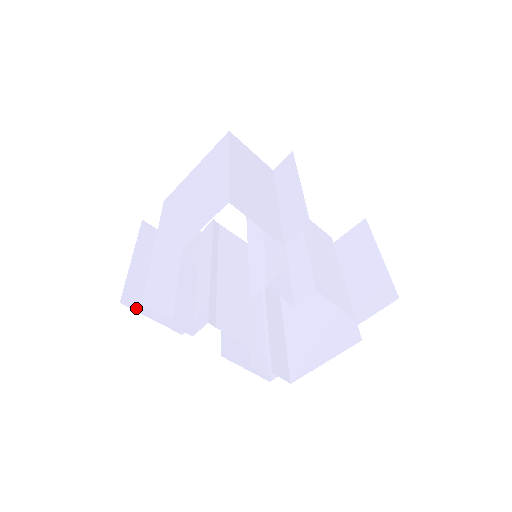
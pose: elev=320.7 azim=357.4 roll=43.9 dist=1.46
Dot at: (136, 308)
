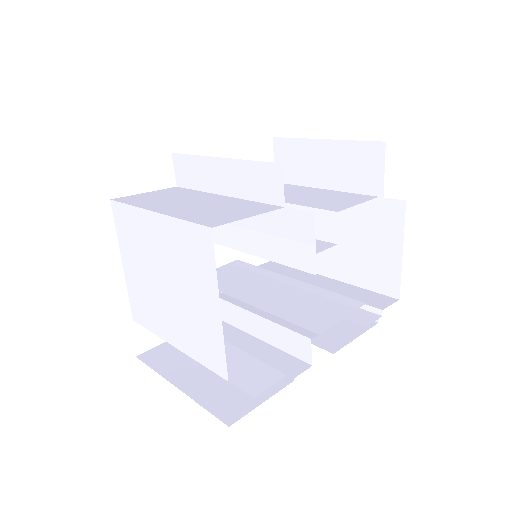
Dot at: (243, 412)
